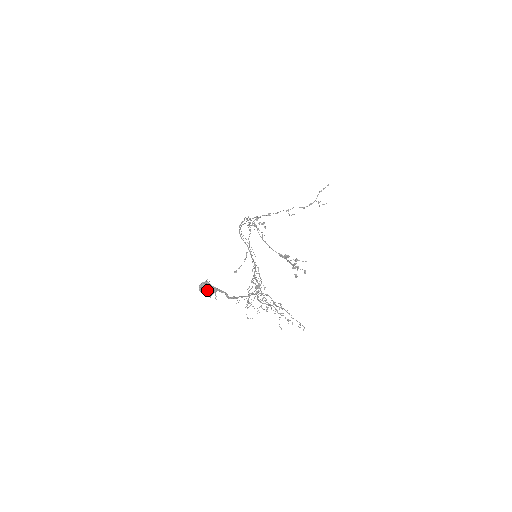
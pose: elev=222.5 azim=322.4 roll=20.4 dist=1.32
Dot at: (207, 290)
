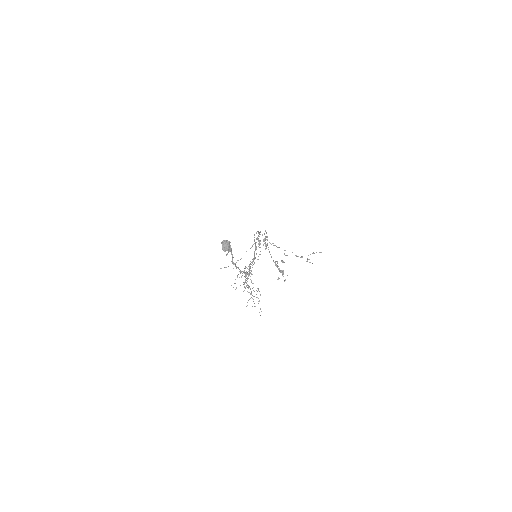
Dot at: (226, 246)
